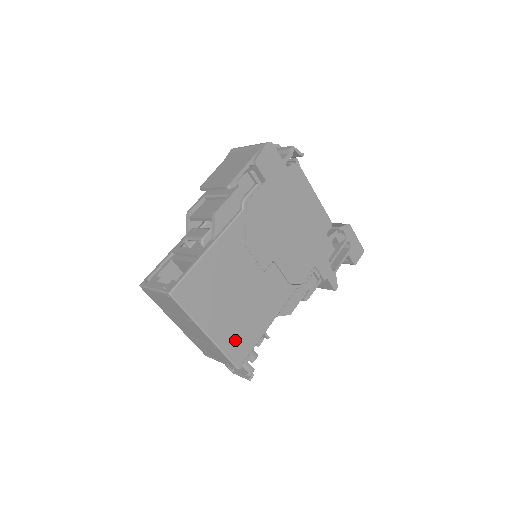
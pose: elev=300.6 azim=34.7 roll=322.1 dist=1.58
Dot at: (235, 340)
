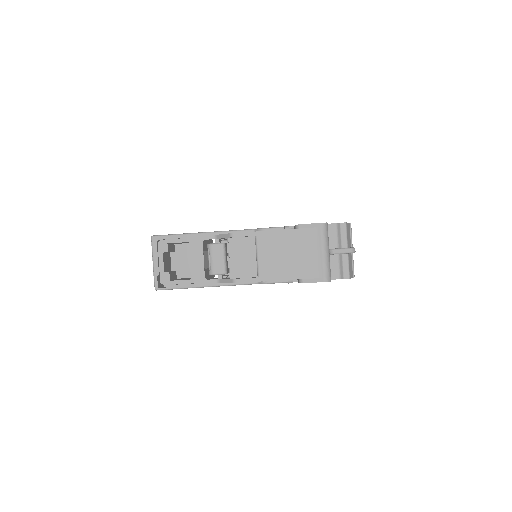
Dot at: occluded
